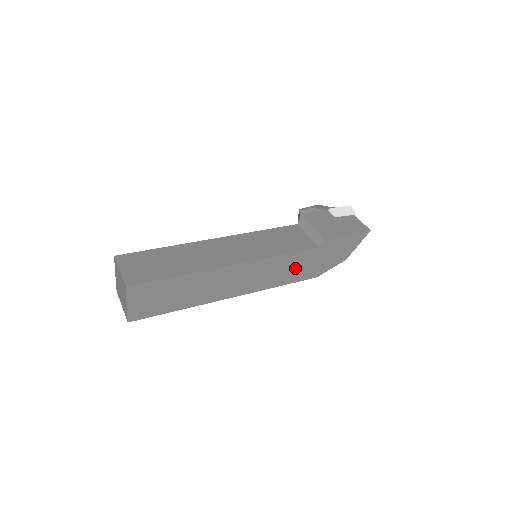
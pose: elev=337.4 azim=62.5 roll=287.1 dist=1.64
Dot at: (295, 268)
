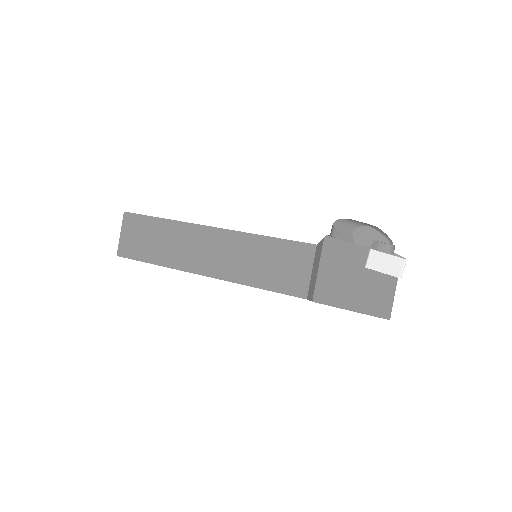
Dot at: occluded
